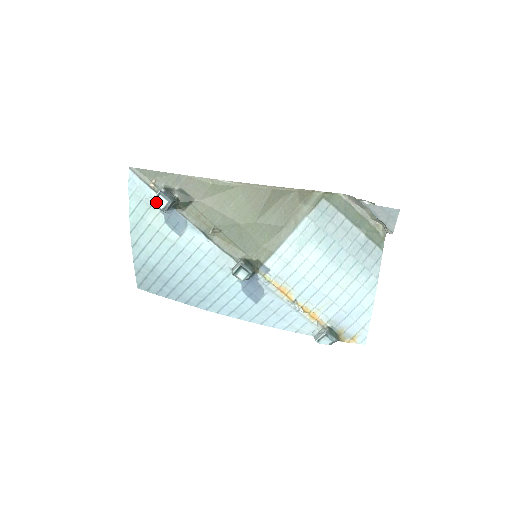
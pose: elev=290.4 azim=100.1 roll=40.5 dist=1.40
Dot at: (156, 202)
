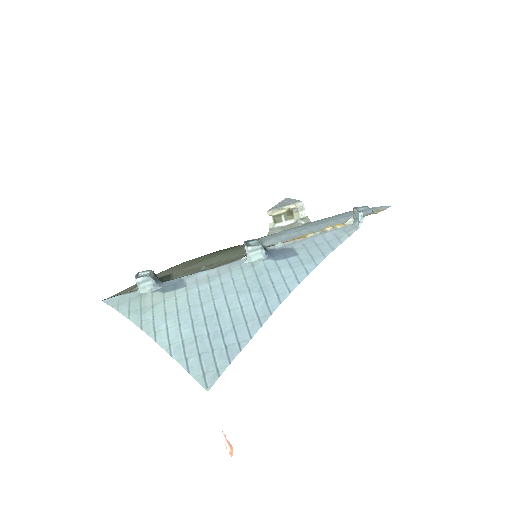
Dot at: (140, 277)
